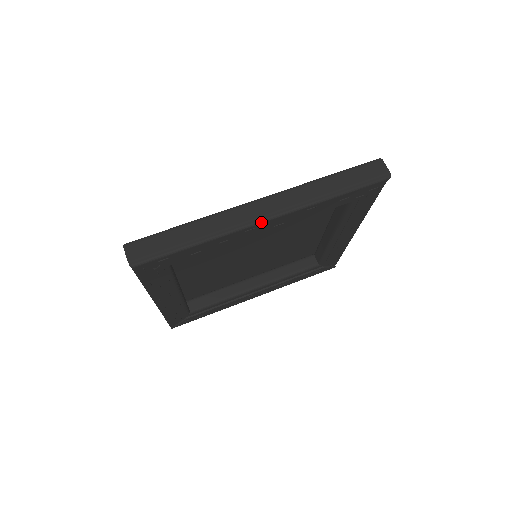
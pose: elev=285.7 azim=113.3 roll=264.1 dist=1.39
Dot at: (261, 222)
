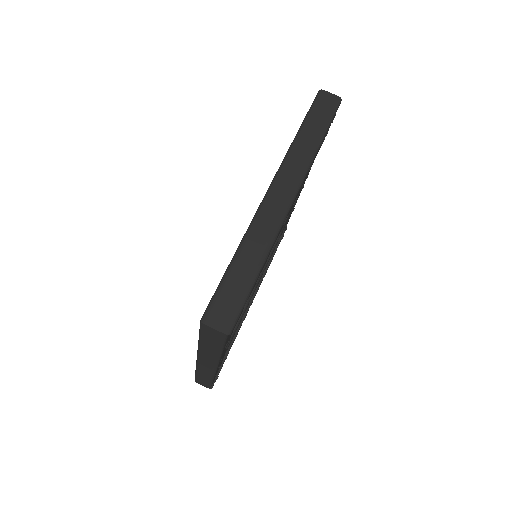
Dot at: (291, 206)
